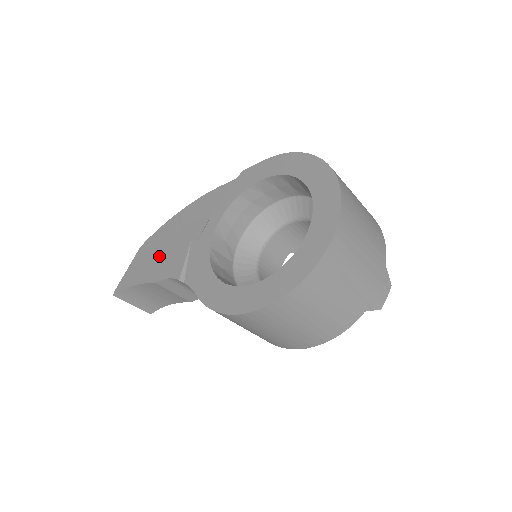
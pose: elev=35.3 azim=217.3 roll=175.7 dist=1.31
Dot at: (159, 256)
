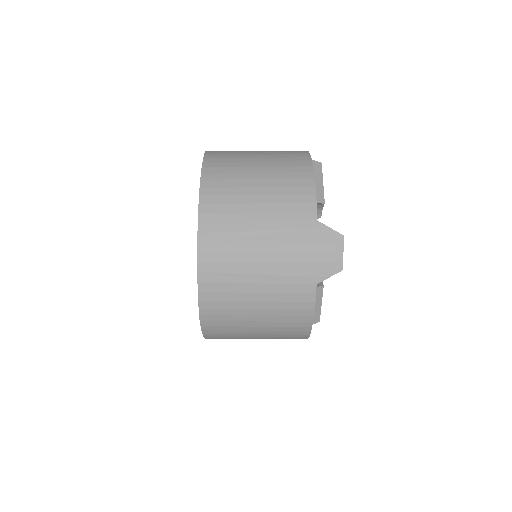
Dot at: occluded
